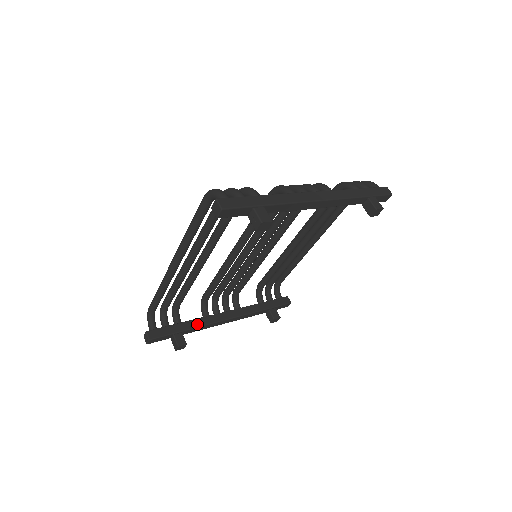
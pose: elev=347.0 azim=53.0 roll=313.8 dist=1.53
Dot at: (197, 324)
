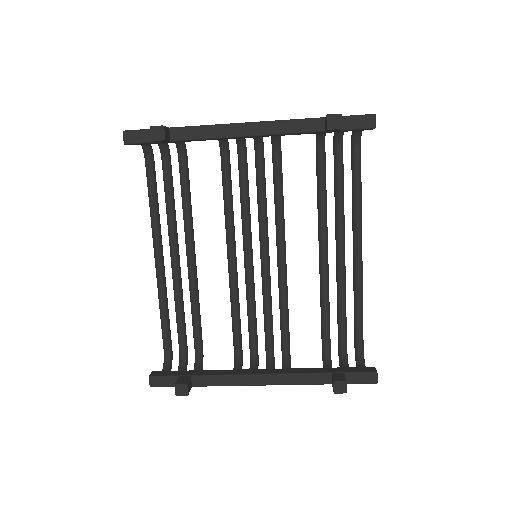
Dot at: (215, 373)
